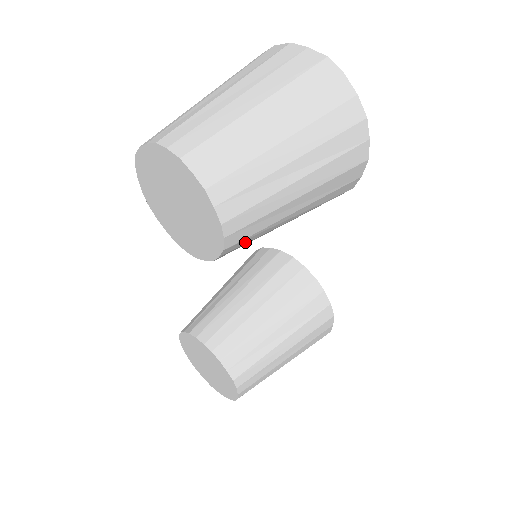
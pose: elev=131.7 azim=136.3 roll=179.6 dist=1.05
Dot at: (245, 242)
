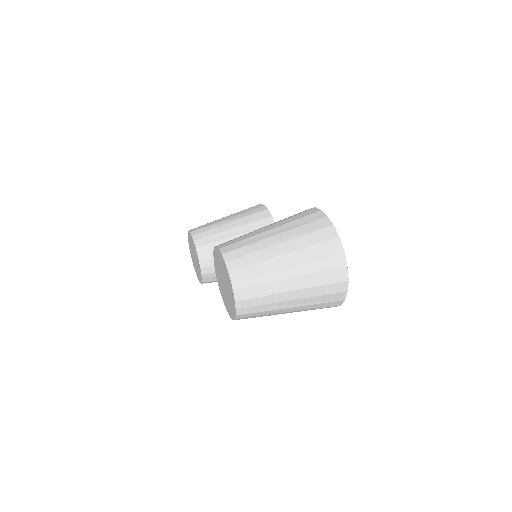
Dot at: occluded
